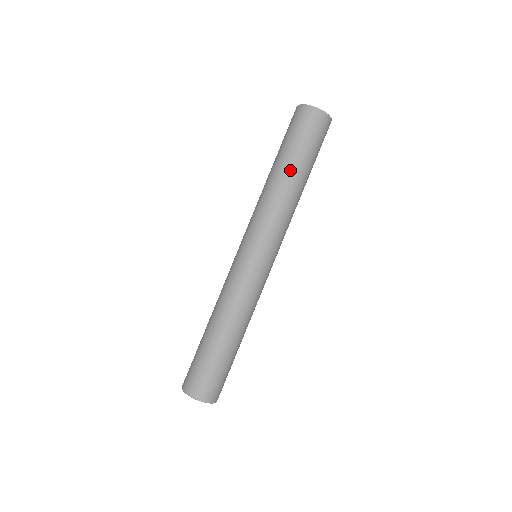
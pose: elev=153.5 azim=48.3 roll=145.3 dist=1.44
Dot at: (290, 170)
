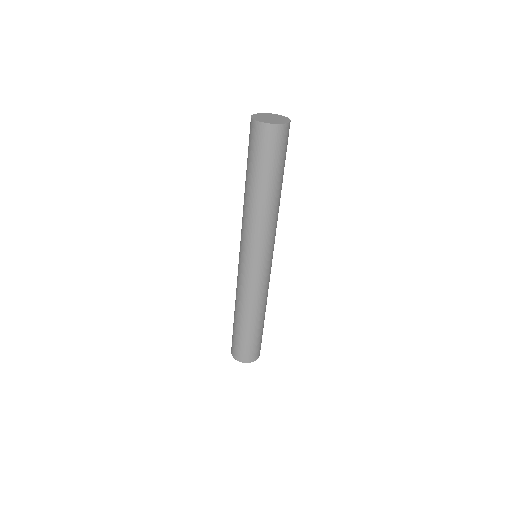
Dot at: (250, 186)
